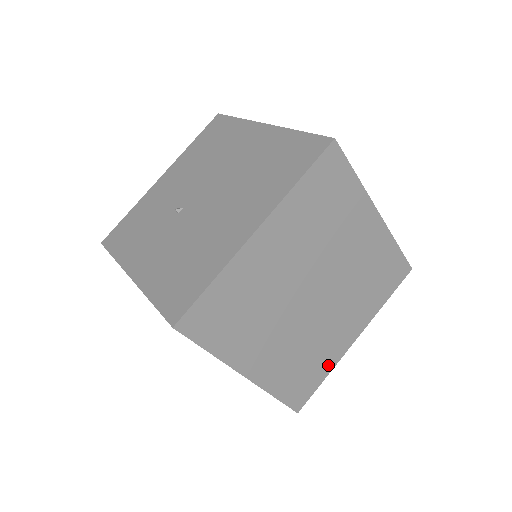
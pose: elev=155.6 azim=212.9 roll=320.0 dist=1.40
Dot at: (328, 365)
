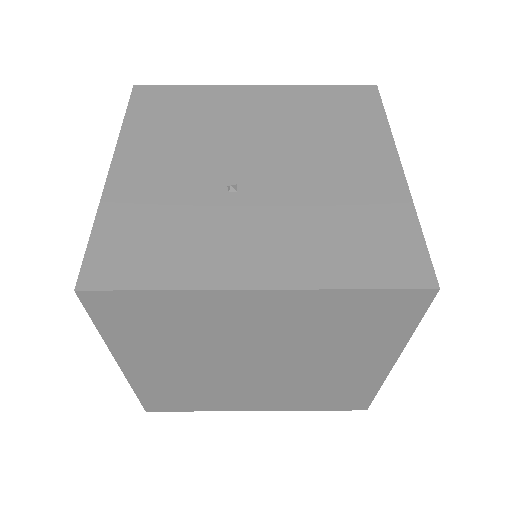
Dot at: occluded
